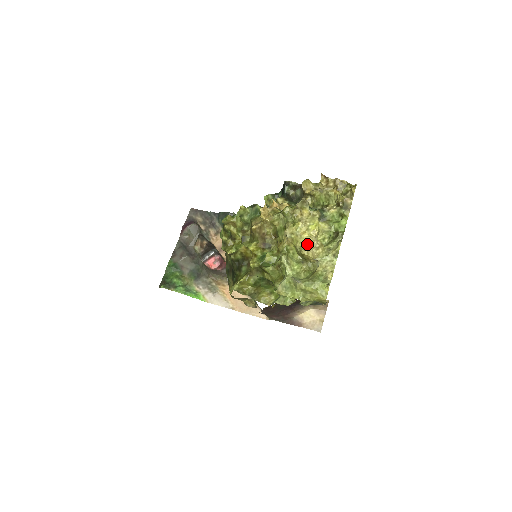
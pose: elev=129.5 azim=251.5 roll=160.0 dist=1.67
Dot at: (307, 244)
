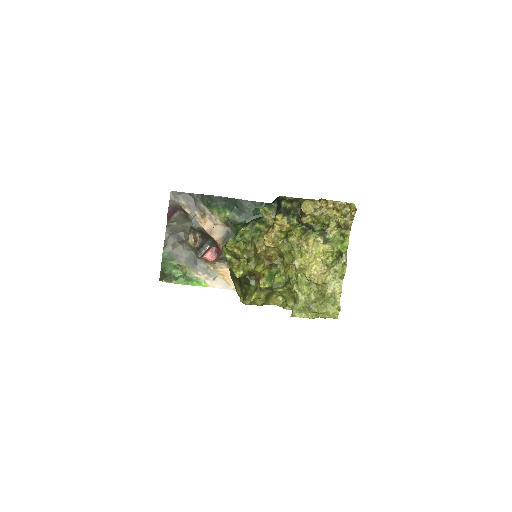
Dot at: (315, 271)
